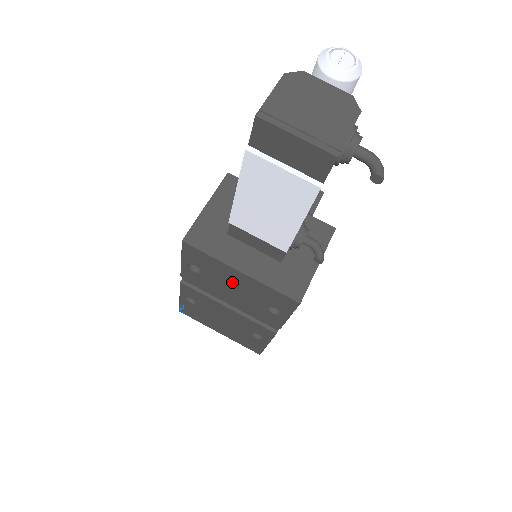
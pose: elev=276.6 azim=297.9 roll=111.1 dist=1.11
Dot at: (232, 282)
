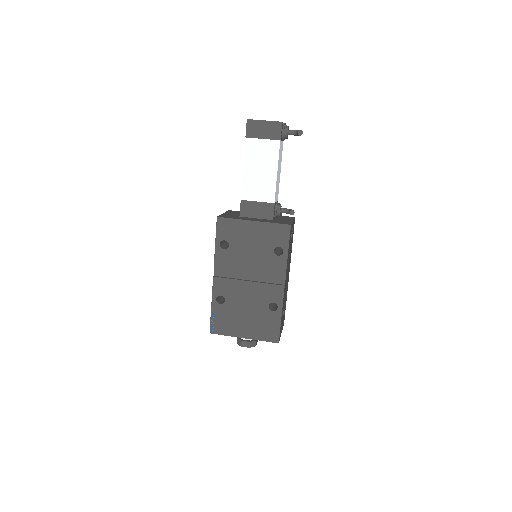
Dot at: (249, 239)
